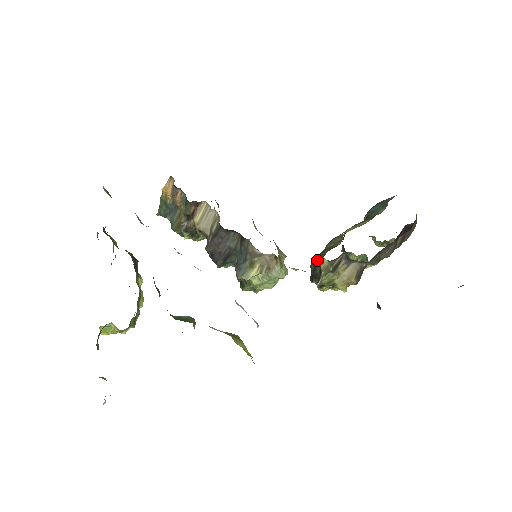
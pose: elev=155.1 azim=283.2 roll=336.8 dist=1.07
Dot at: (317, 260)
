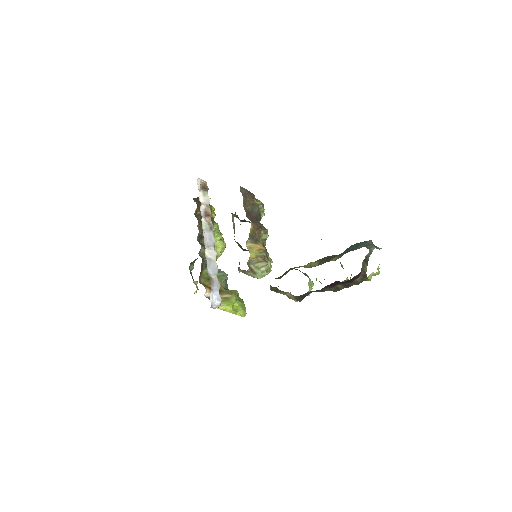
Dot at: occluded
